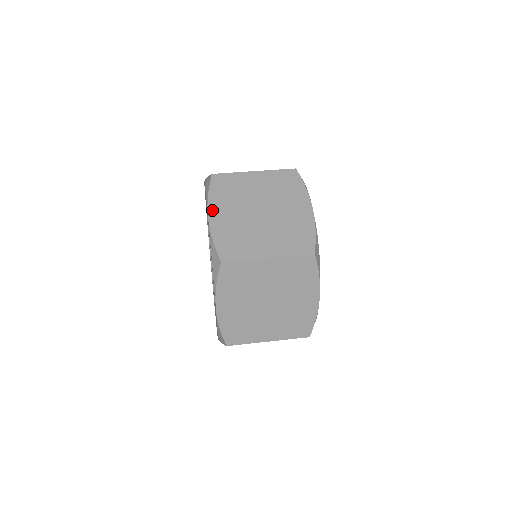
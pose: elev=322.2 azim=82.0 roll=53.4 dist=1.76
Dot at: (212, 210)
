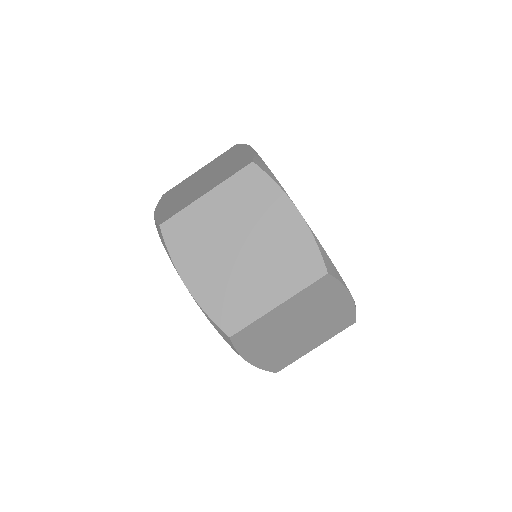
Dot at: (249, 357)
